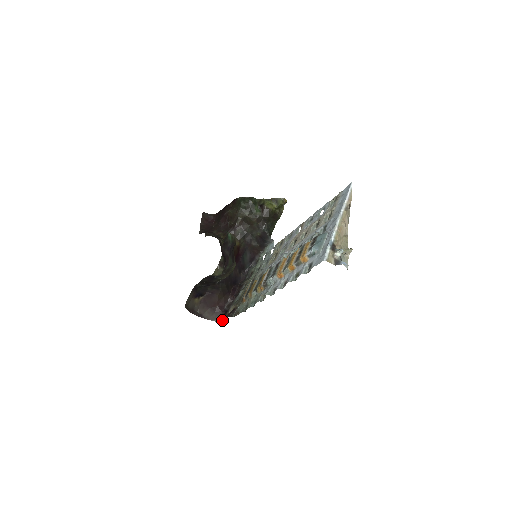
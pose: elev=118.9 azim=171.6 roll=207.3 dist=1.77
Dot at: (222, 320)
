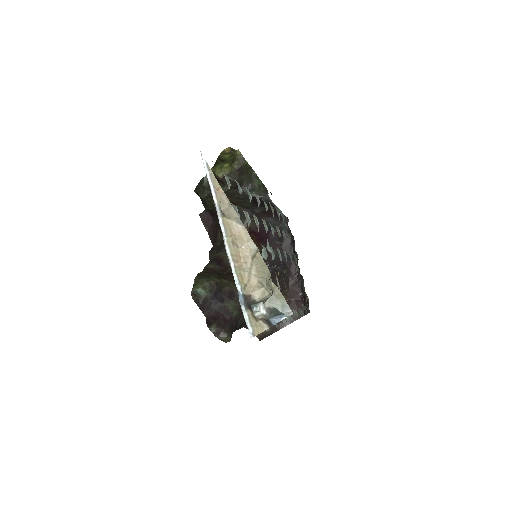
Dot at: (309, 310)
